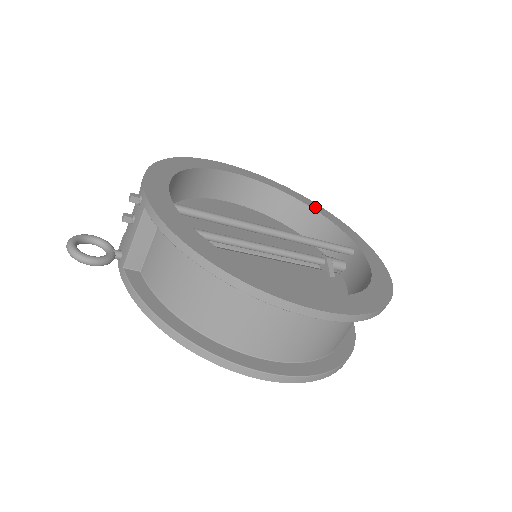
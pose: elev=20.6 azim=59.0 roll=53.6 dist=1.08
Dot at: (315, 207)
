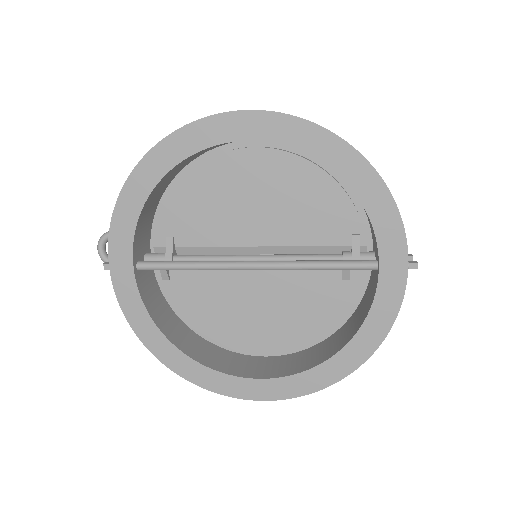
Dot at: (357, 179)
